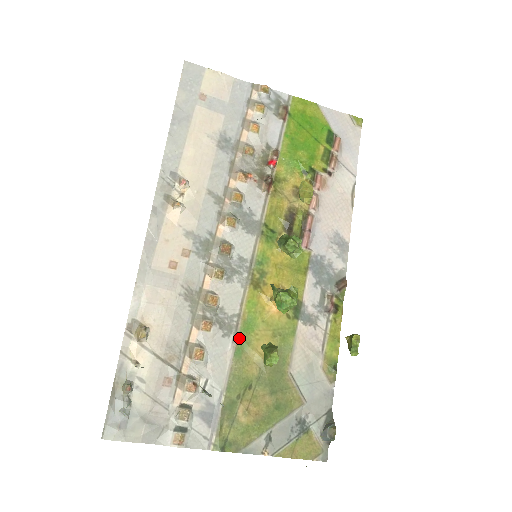
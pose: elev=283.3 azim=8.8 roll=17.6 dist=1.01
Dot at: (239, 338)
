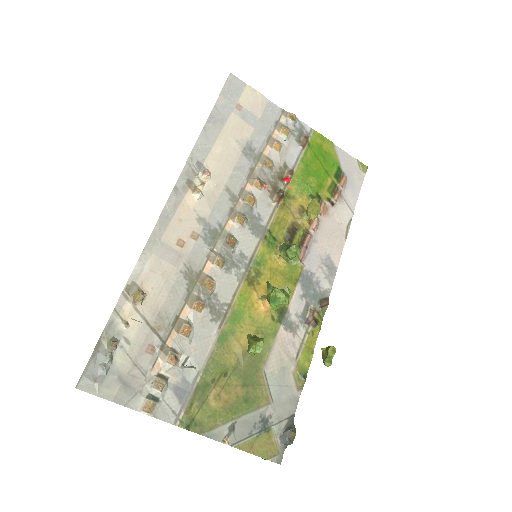
Dot at: (225, 326)
